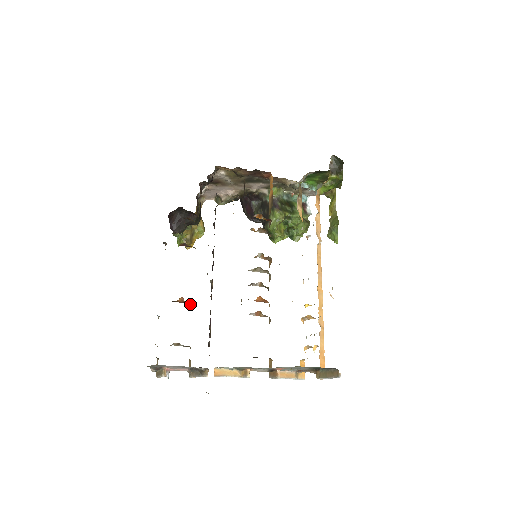
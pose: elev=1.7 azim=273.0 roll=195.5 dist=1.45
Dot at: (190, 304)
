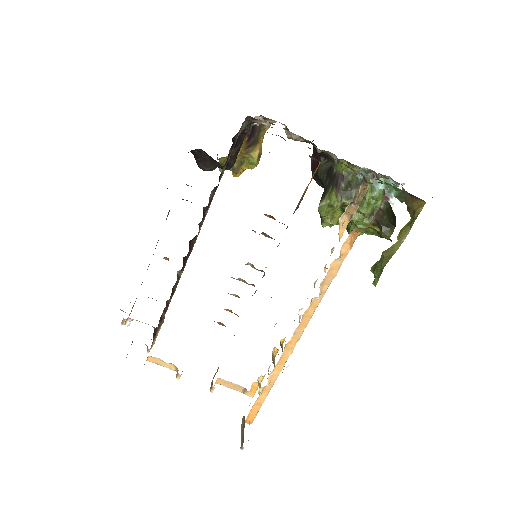
Dot at: occluded
